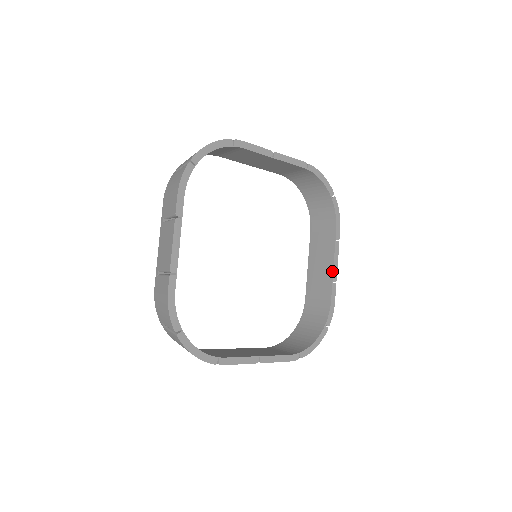
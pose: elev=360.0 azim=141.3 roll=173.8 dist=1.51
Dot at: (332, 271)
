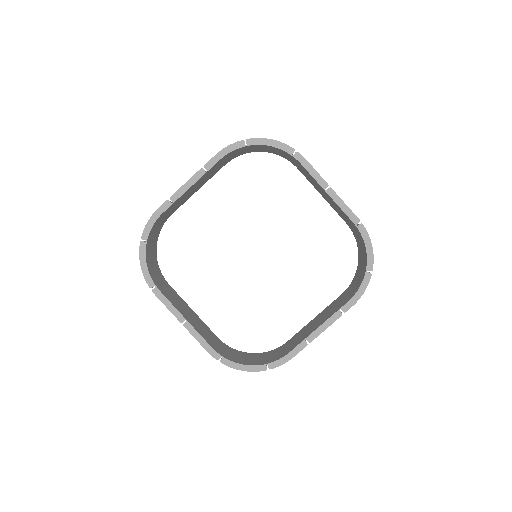
Dot at: (313, 331)
